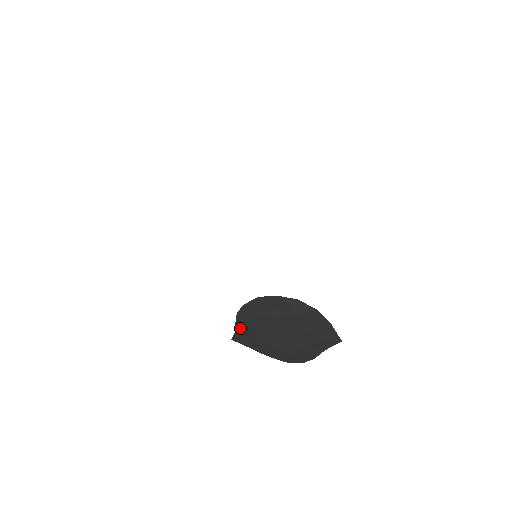
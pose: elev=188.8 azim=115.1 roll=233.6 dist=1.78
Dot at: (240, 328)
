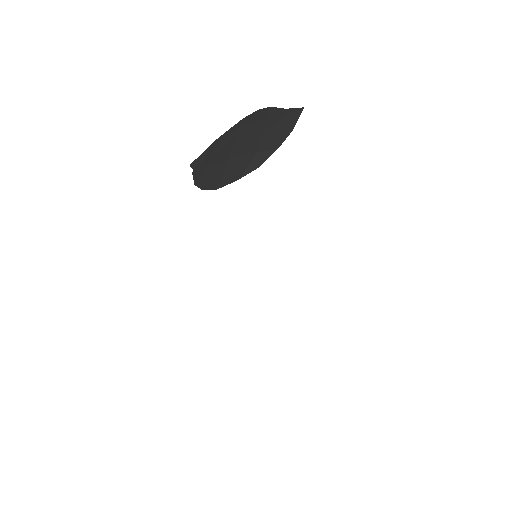
Dot at: occluded
